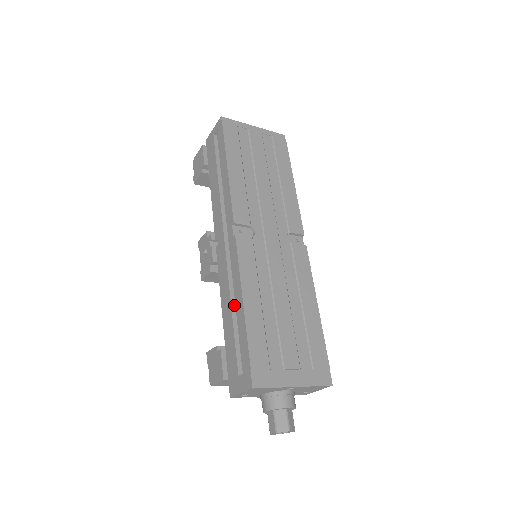
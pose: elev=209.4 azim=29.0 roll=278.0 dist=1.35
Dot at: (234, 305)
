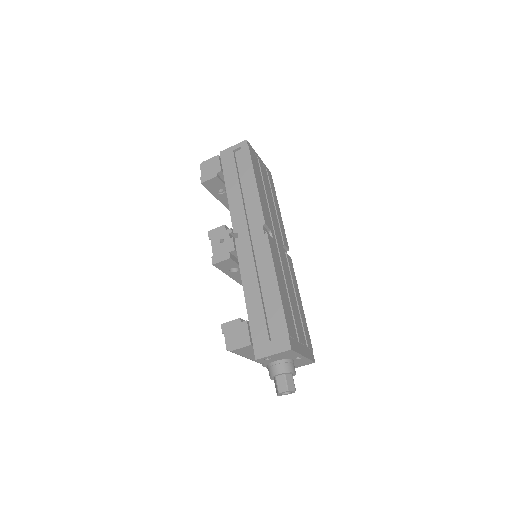
Dot at: (260, 287)
